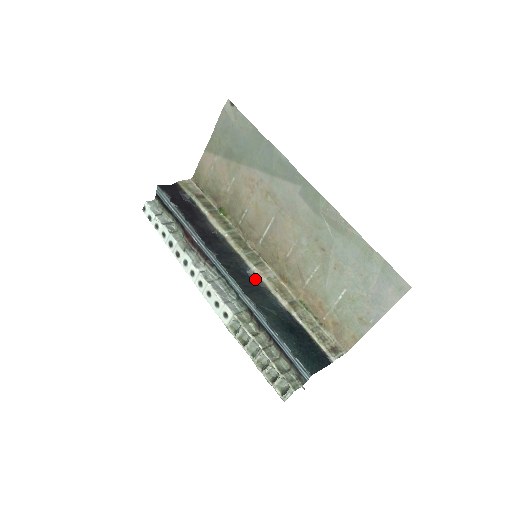
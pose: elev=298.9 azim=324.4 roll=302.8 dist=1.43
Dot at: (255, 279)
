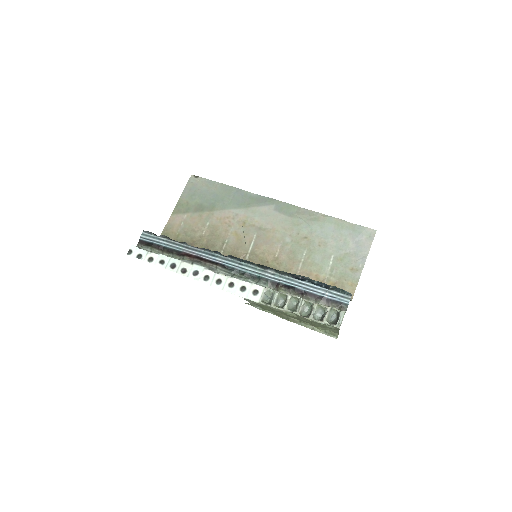
Dot at: occluded
